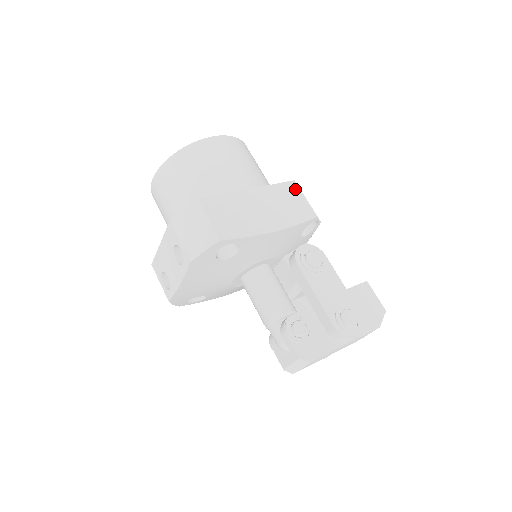
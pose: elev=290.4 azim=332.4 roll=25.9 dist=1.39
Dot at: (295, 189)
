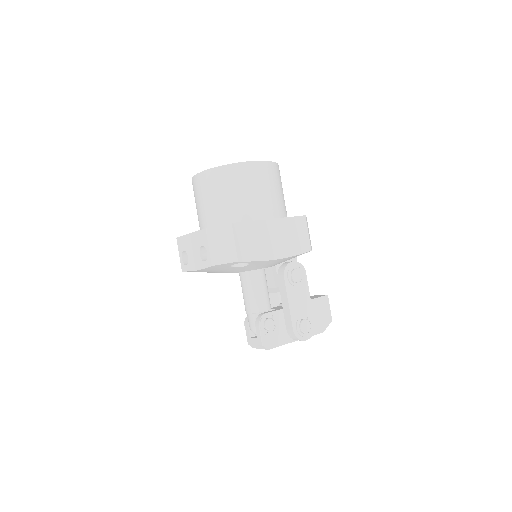
Dot at: (303, 224)
